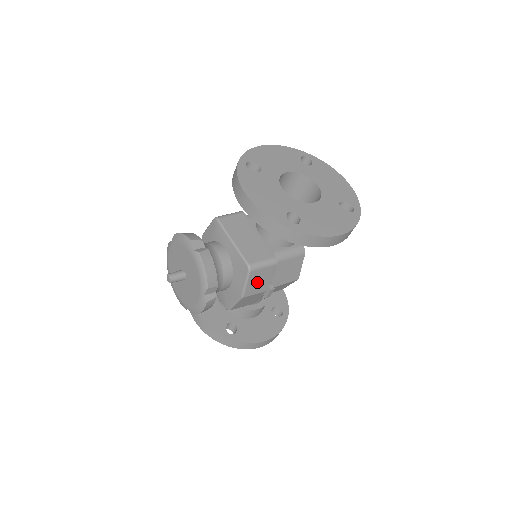
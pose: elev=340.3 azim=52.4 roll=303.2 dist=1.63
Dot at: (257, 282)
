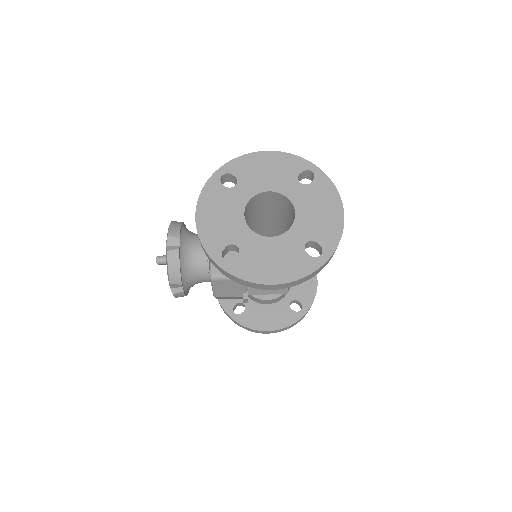
Dot at: (226, 289)
